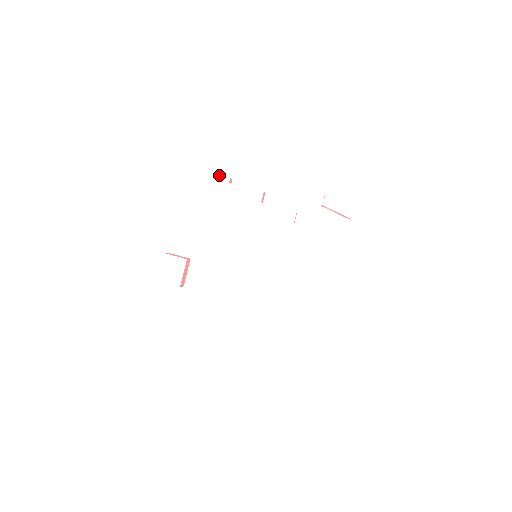
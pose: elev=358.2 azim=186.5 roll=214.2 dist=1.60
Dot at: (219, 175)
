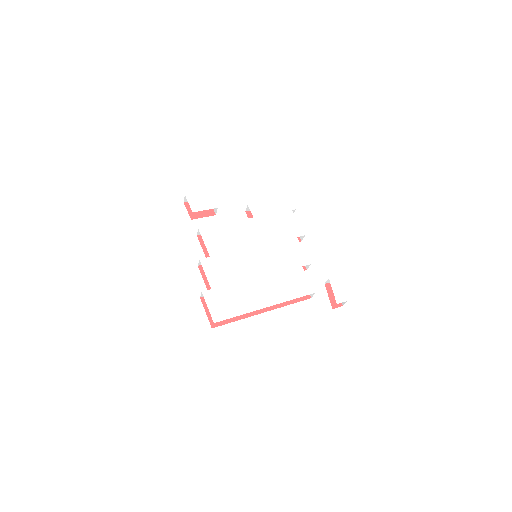
Dot at: (291, 202)
